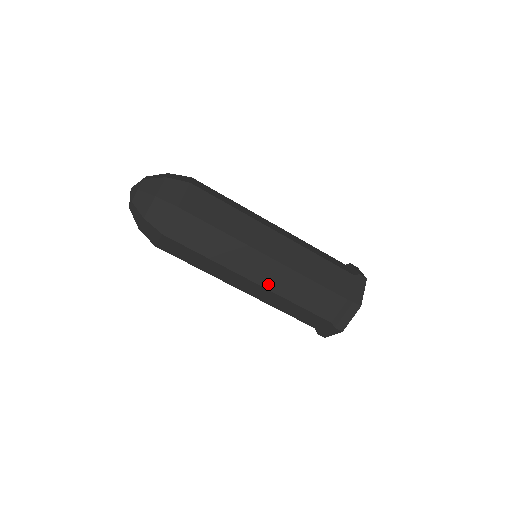
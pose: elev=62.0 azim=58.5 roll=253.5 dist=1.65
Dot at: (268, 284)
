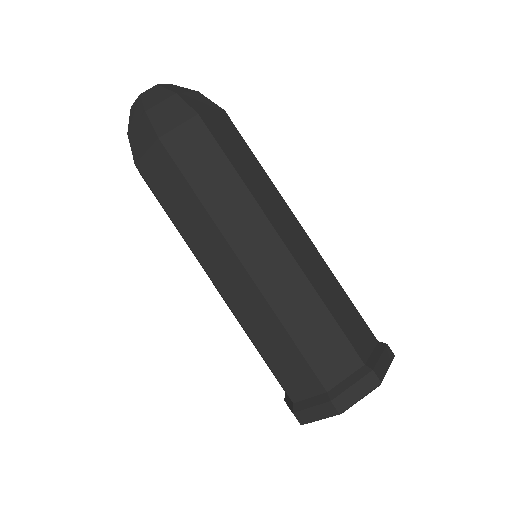
Dot at: (299, 257)
